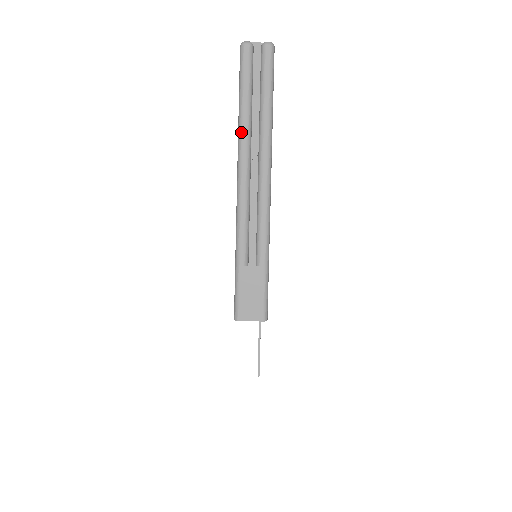
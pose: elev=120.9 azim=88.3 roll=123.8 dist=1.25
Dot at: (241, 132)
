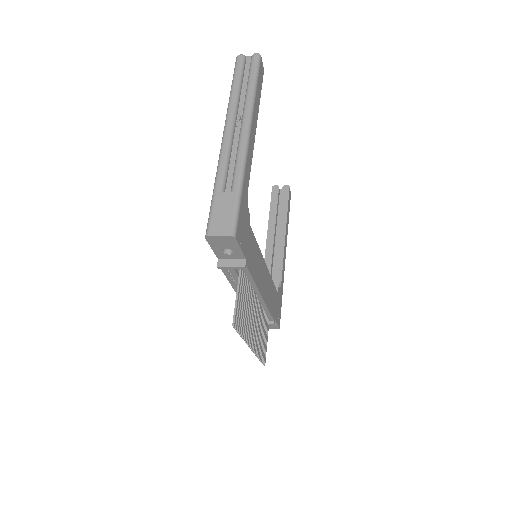
Dot at: (229, 104)
